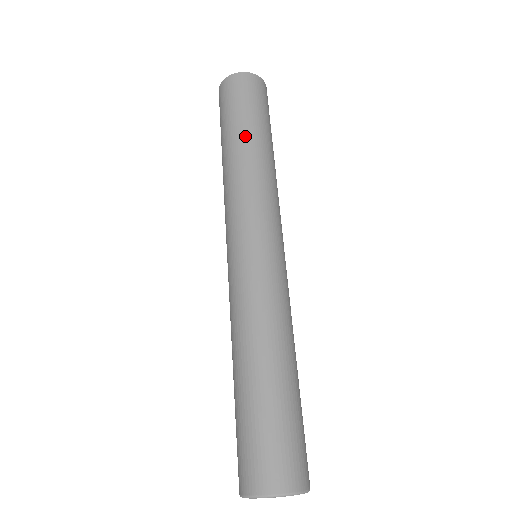
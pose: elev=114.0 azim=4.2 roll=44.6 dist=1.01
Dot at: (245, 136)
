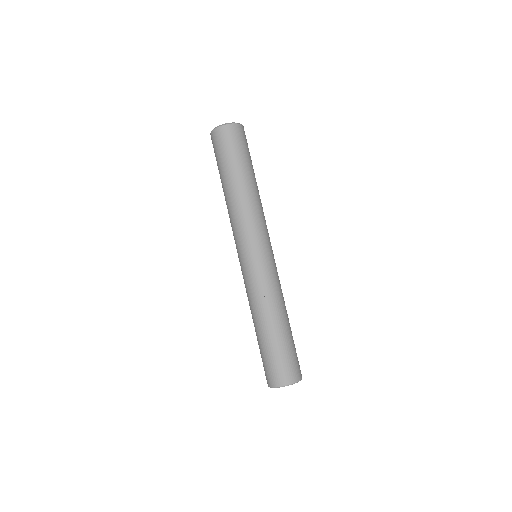
Dot at: (232, 180)
